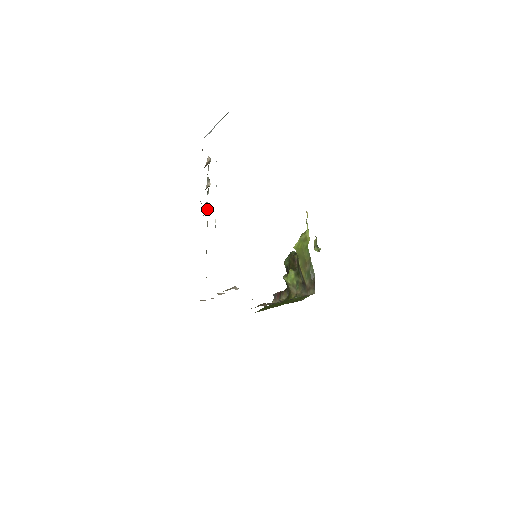
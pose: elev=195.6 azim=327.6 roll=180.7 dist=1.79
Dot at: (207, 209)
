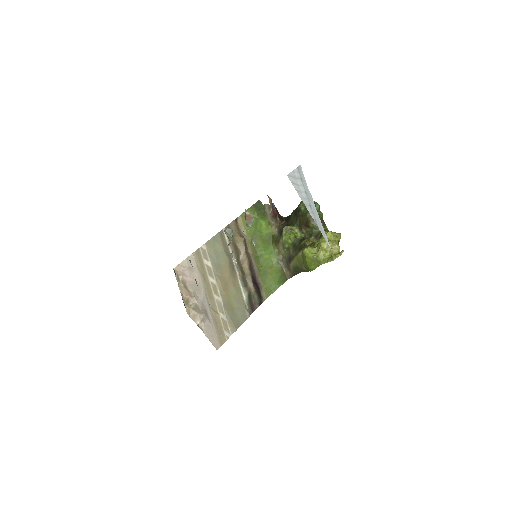
Dot at: occluded
